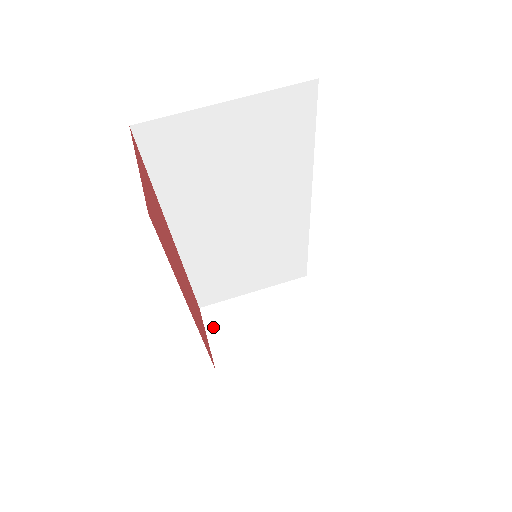
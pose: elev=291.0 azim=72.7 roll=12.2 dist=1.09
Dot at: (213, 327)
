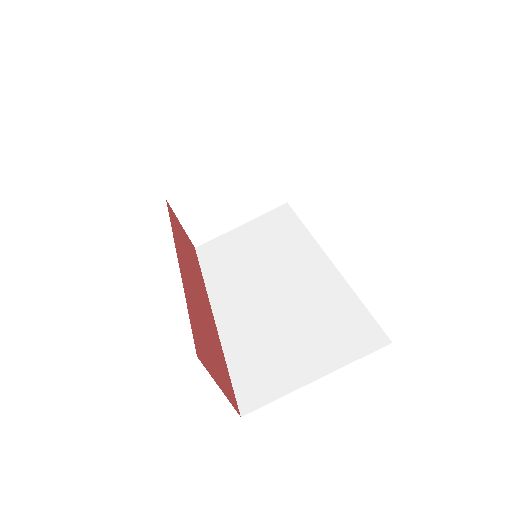
Dot at: (184, 214)
